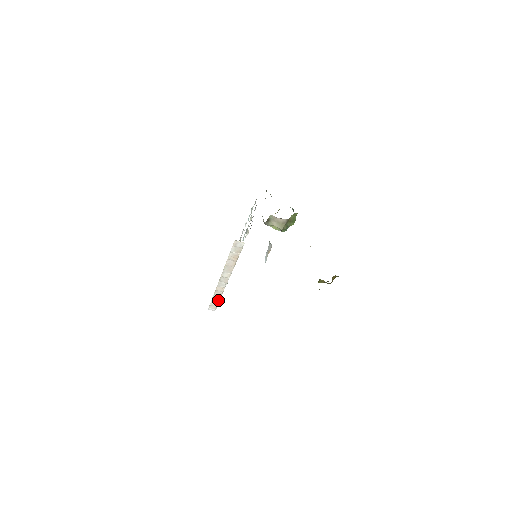
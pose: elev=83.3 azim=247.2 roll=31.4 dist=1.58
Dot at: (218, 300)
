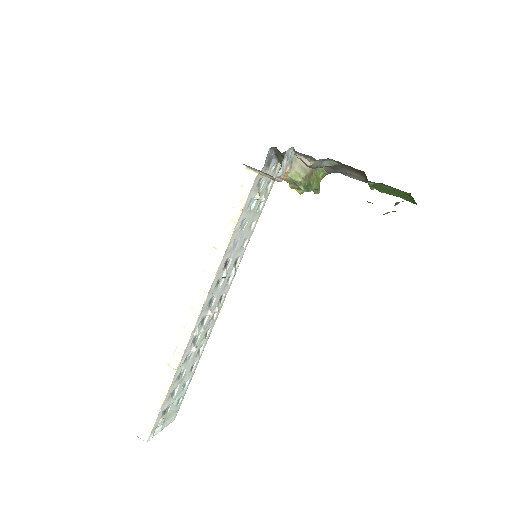
Dot at: (166, 390)
